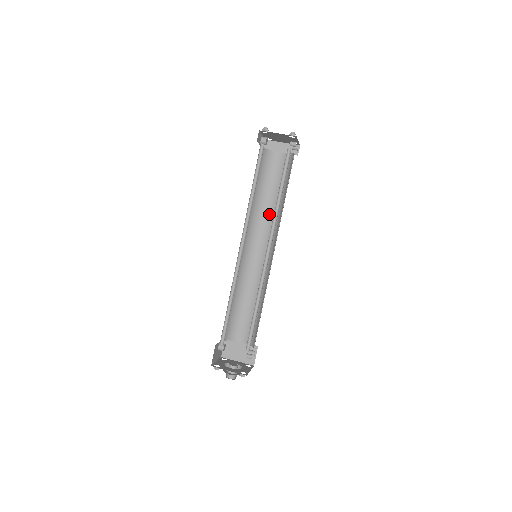
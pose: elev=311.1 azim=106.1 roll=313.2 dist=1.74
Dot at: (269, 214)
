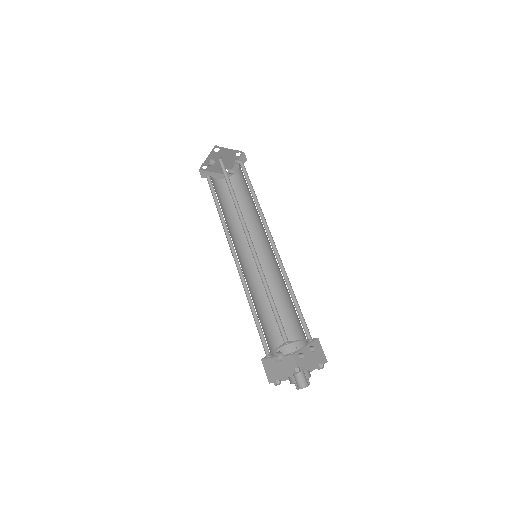
Dot at: (235, 228)
